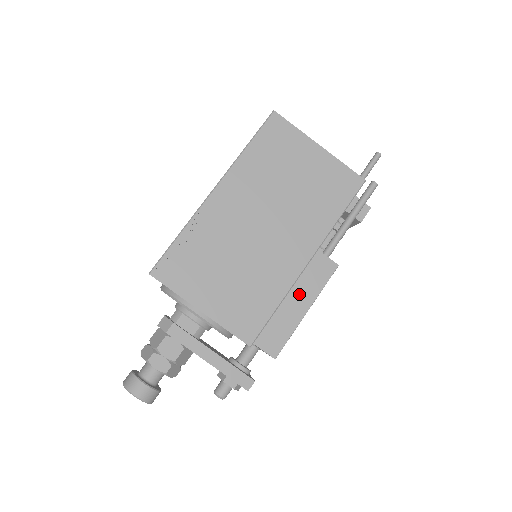
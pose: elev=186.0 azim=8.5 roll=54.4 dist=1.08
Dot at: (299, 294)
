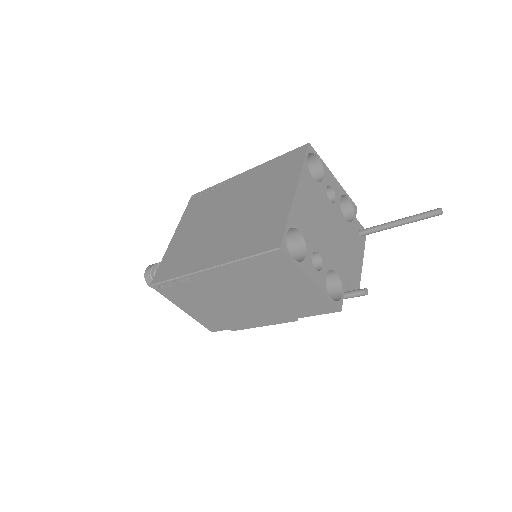
Dot at: occluded
